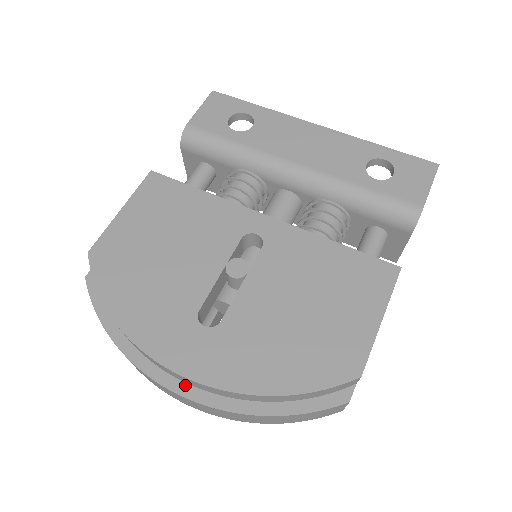
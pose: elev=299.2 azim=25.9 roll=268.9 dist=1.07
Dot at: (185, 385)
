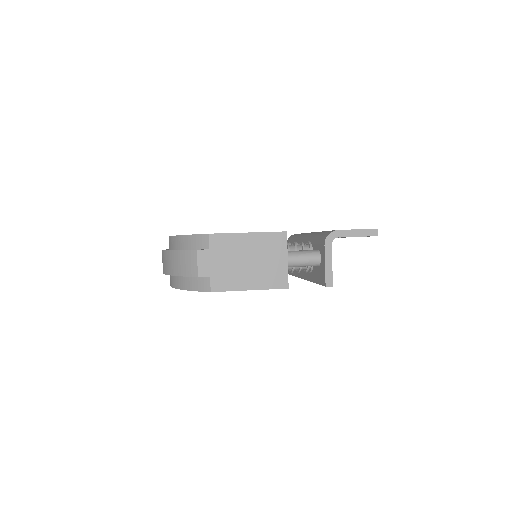
Dot at: occluded
